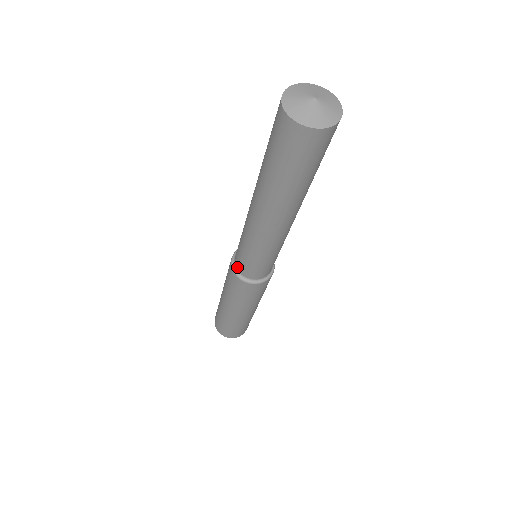
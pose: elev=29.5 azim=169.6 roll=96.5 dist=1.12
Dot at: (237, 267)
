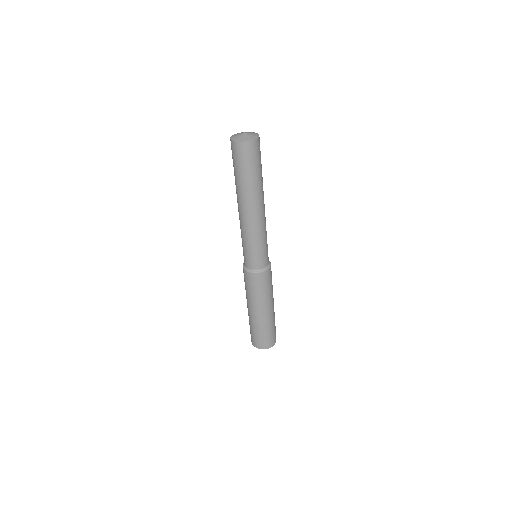
Dot at: (250, 267)
